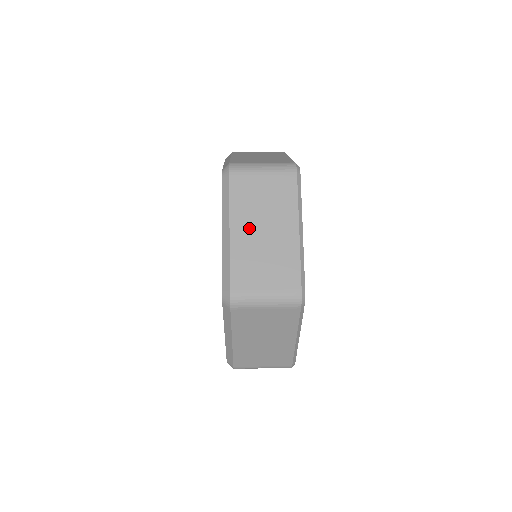
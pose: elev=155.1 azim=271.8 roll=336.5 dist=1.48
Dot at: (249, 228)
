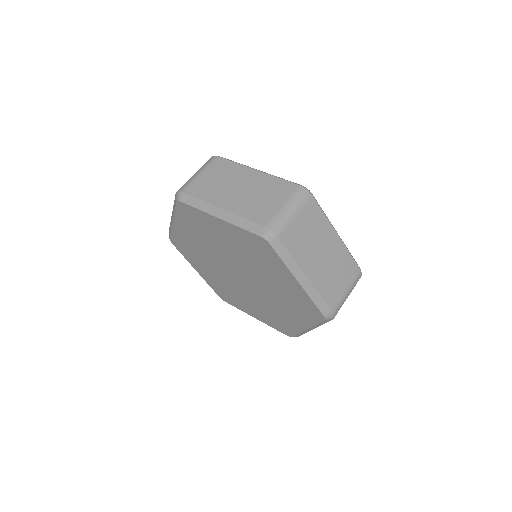
Dot at: (315, 263)
